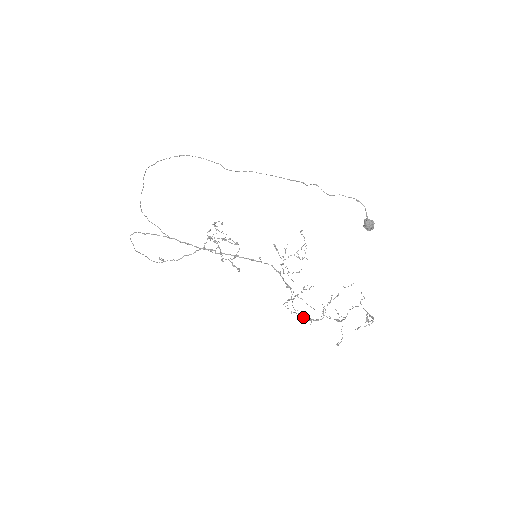
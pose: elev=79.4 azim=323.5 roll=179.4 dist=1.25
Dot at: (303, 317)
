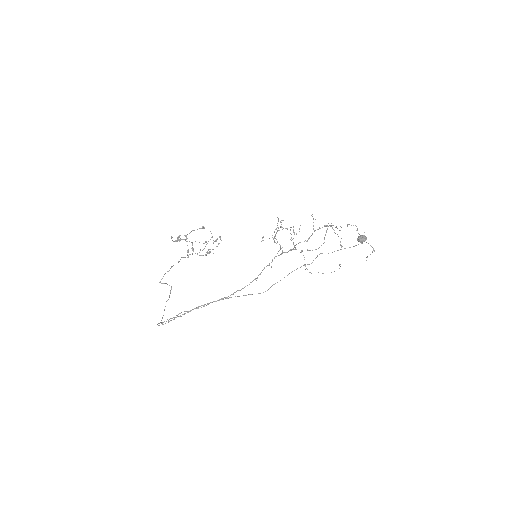
Dot at: occluded
